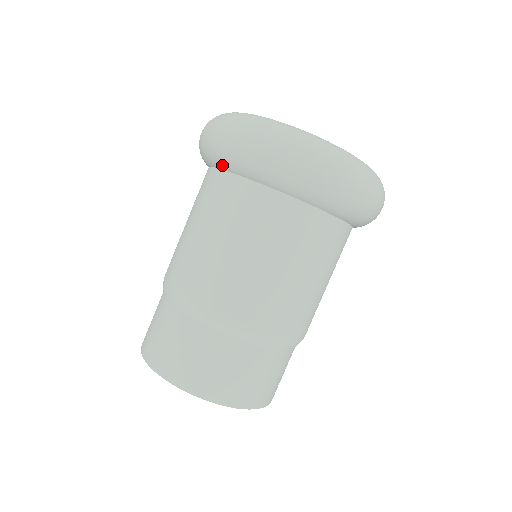
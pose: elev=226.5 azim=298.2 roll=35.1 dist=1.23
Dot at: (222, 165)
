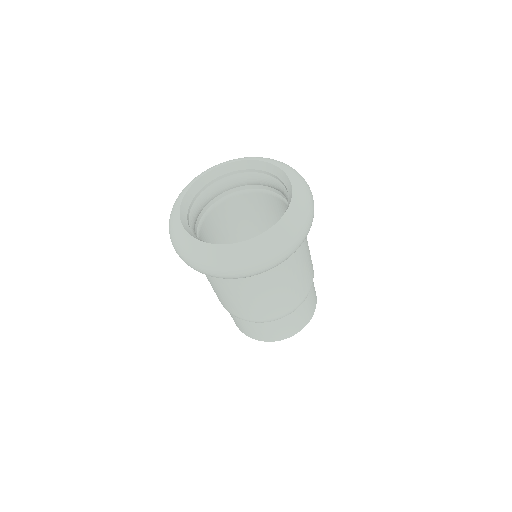
Dot at: occluded
